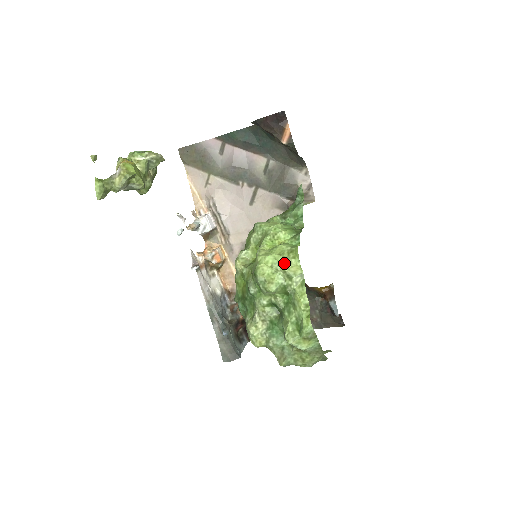
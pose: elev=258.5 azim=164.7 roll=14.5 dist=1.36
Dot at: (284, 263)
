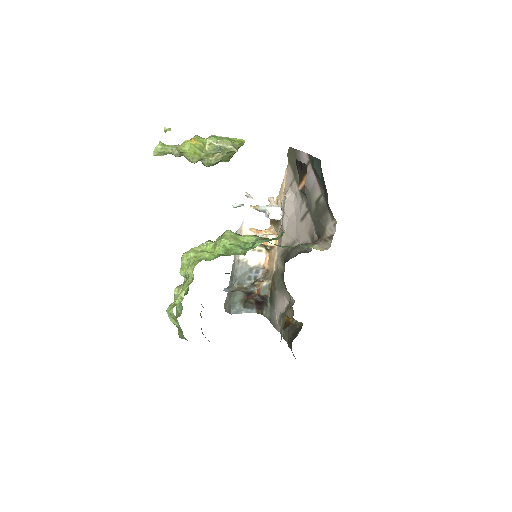
Dot at: (191, 263)
